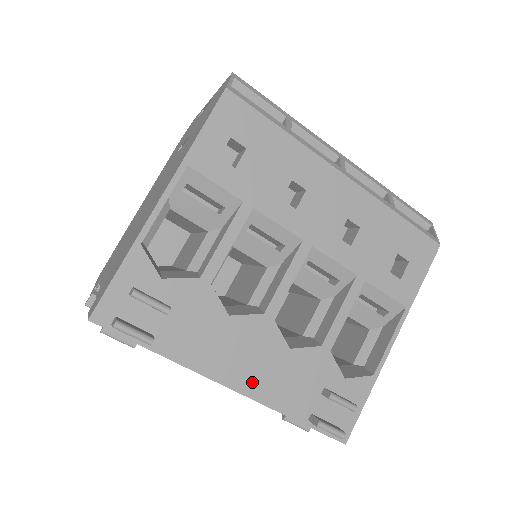
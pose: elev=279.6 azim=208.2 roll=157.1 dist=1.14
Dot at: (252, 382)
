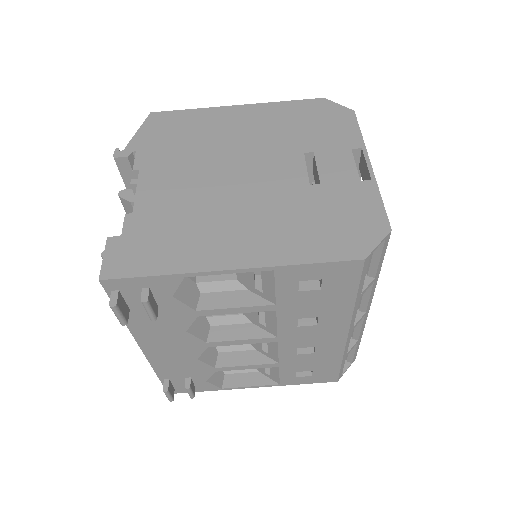
Dot at: (157, 355)
